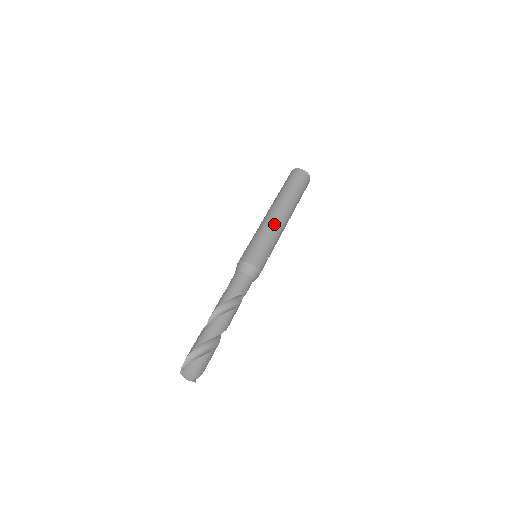
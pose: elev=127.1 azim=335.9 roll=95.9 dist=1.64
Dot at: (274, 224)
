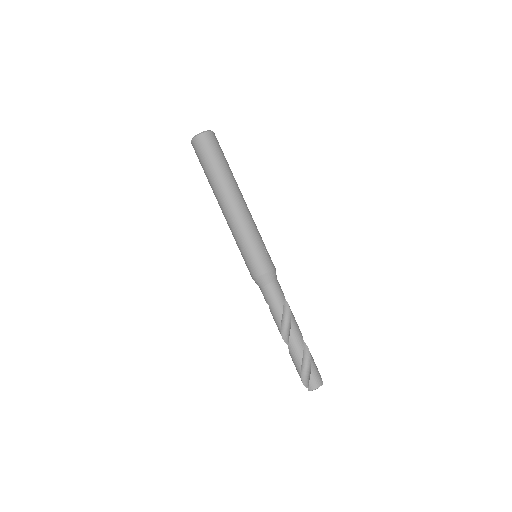
Dot at: (241, 219)
